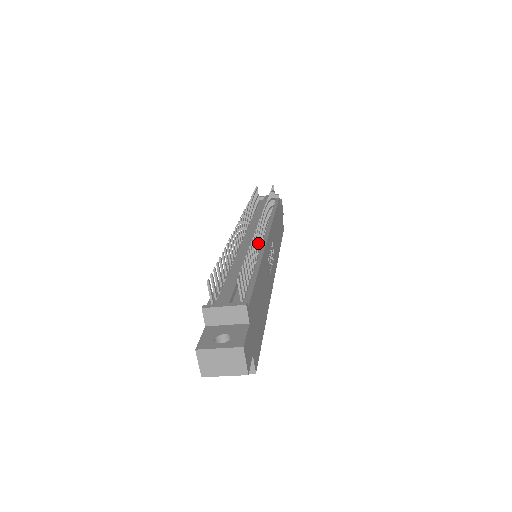
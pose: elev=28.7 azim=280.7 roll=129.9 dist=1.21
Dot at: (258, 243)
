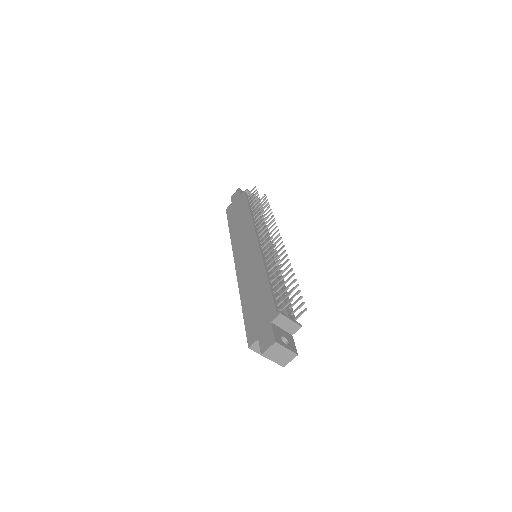
Dot at: (280, 262)
